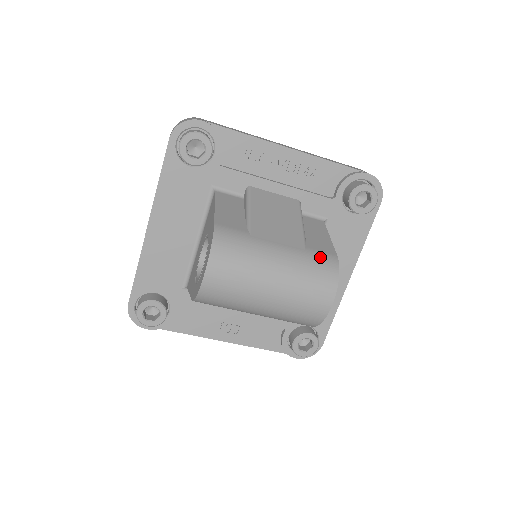
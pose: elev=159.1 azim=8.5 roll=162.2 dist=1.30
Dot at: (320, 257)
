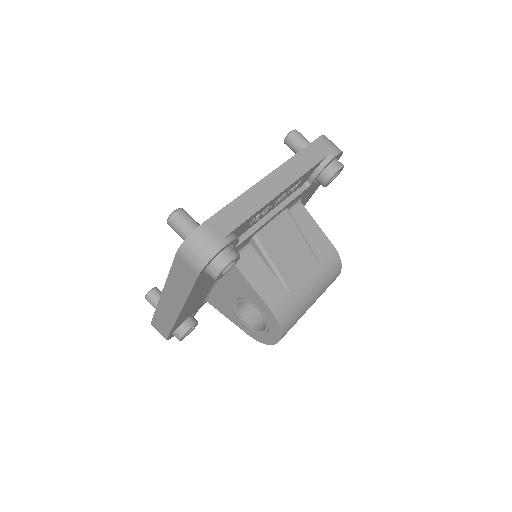
Dot at: (329, 262)
